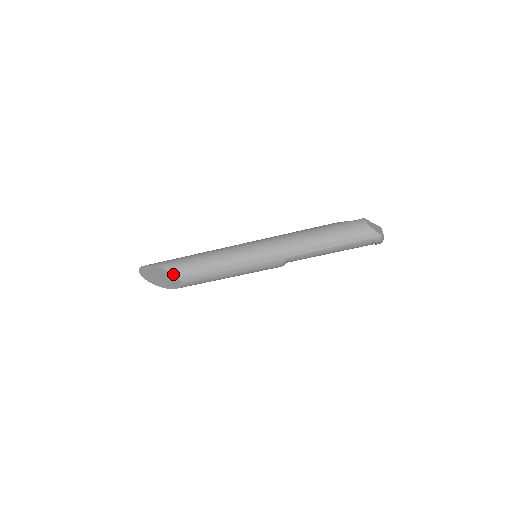
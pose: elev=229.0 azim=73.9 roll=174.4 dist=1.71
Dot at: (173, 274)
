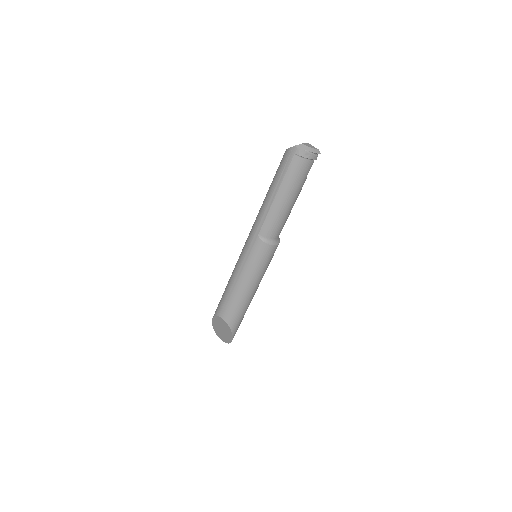
Dot at: (216, 316)
